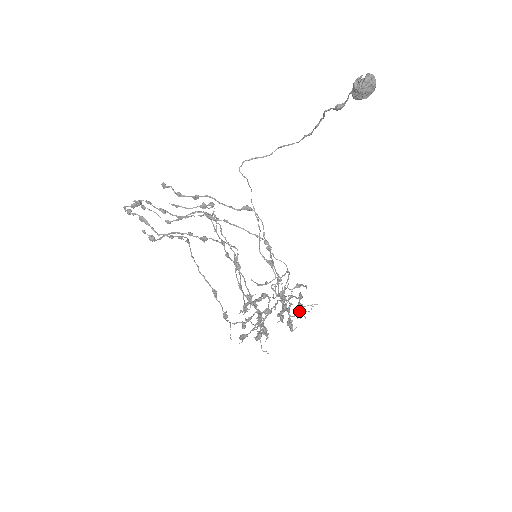
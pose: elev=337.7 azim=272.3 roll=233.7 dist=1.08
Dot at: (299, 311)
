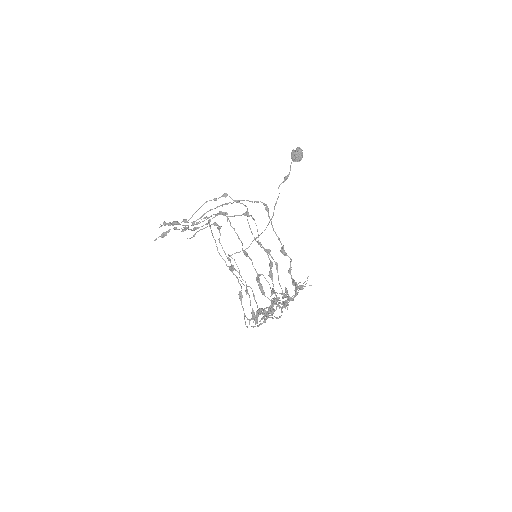
Dot at: (298, 286)
